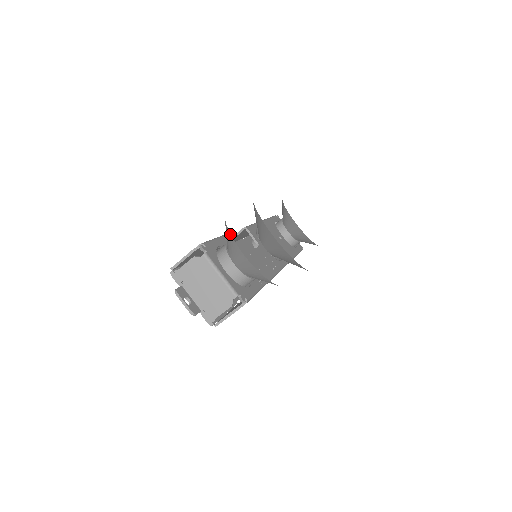
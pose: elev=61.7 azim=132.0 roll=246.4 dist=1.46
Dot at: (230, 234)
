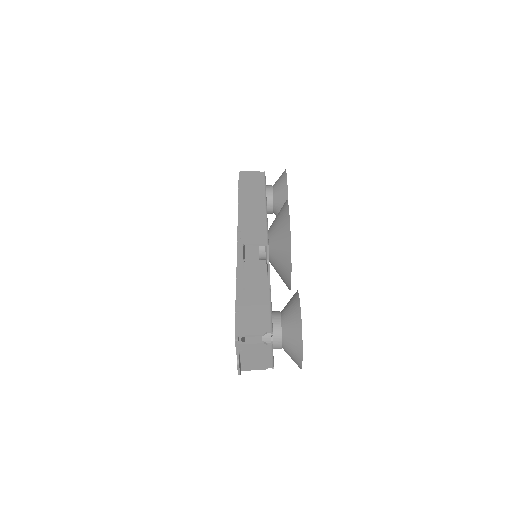
Dot at: (302, 348)
